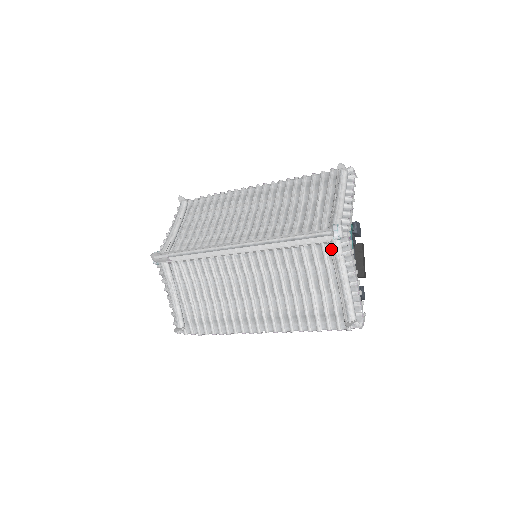
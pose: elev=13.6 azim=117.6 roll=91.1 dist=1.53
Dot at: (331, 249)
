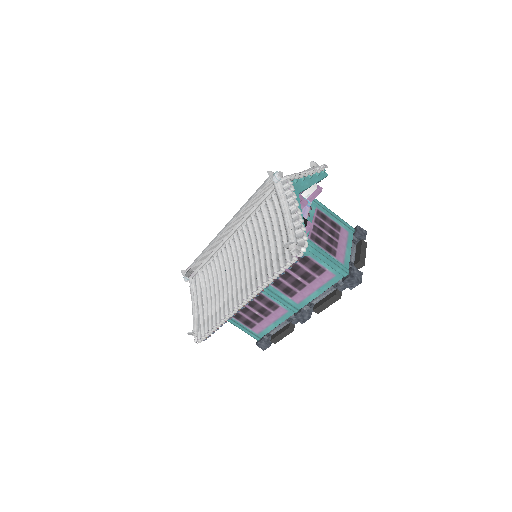
Dot at: (276, 193)
